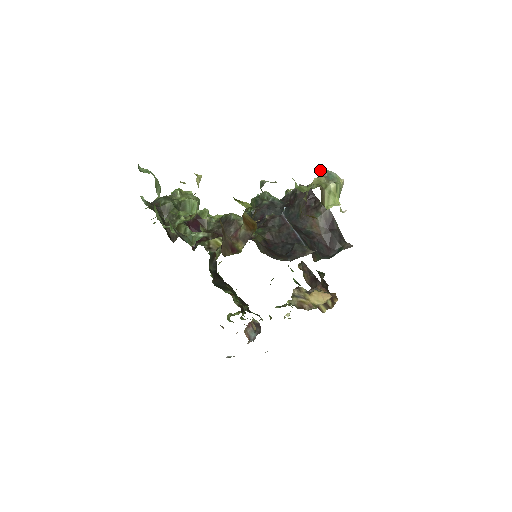
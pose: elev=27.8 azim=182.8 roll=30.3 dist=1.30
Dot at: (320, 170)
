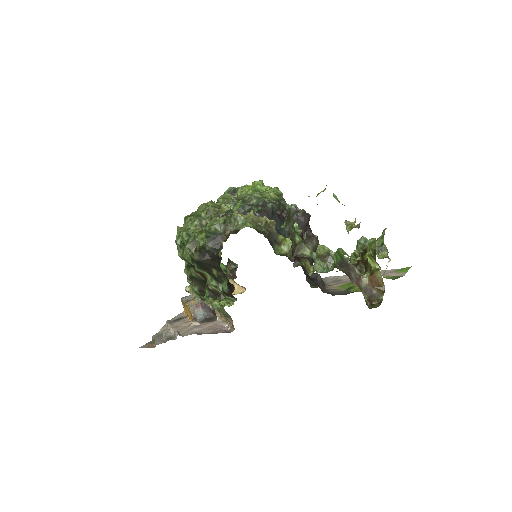
Dot at: occluded
